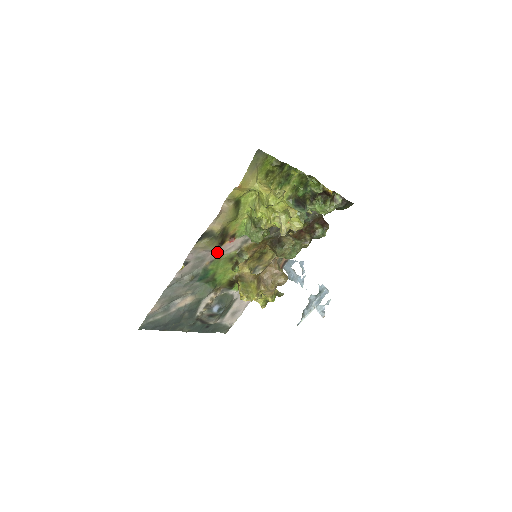
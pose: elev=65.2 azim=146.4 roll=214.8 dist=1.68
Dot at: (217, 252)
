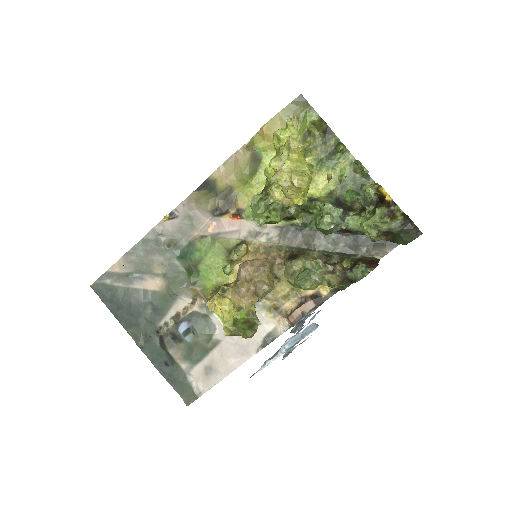
Dot at: (214, 226)
